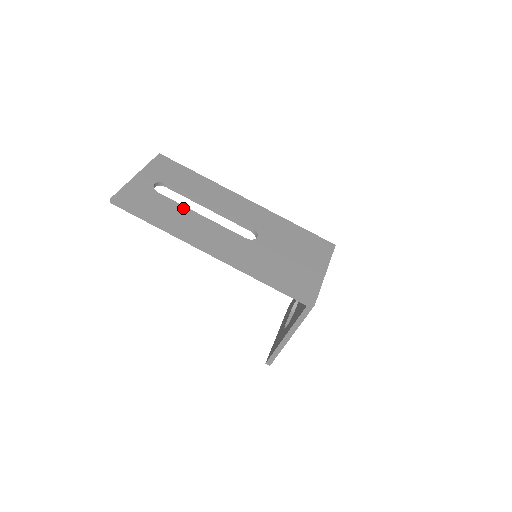
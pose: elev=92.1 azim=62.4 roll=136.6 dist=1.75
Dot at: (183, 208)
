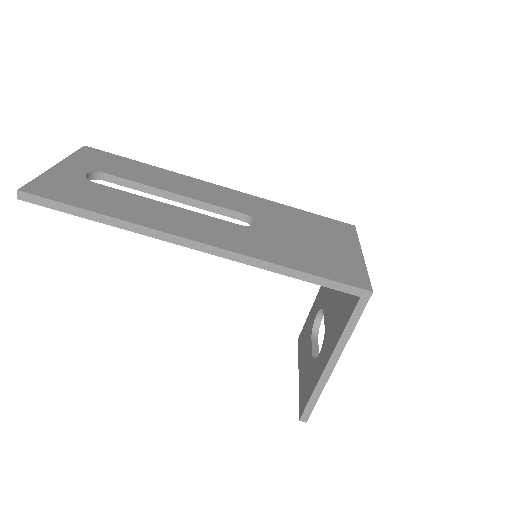
Dot at: (138, 197)
